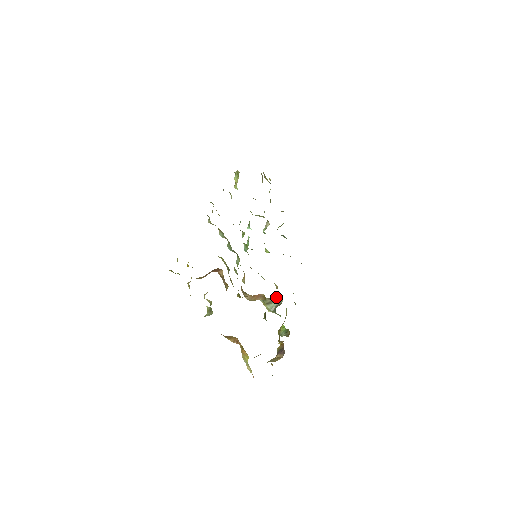
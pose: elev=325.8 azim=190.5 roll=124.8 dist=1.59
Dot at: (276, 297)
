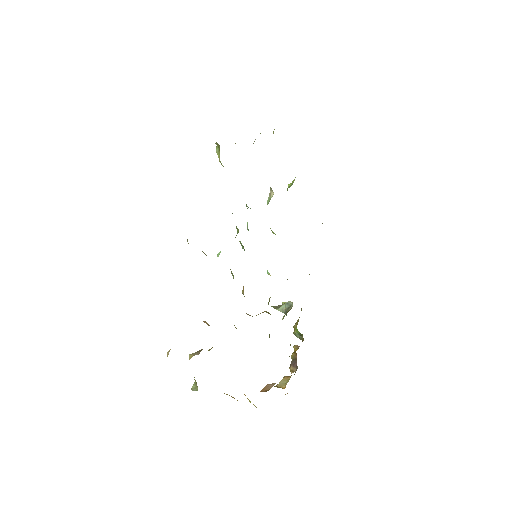
Dot at: occluded
